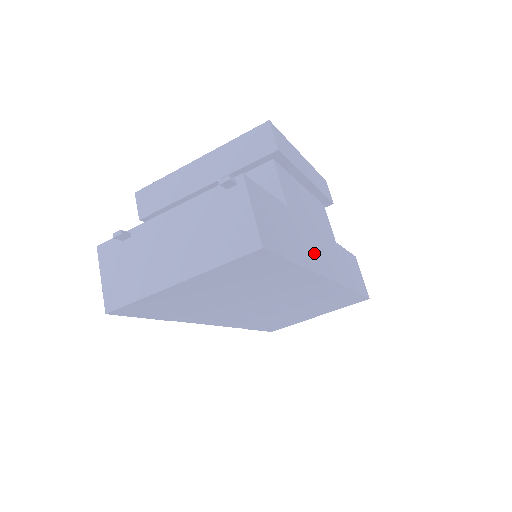
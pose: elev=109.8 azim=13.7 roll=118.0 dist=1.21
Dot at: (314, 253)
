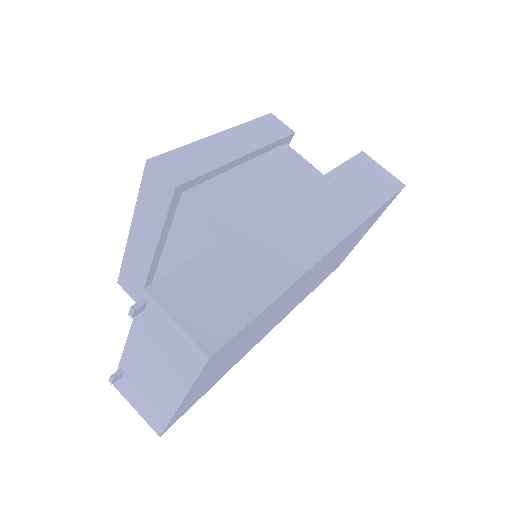
Dot at: (292, 247)
